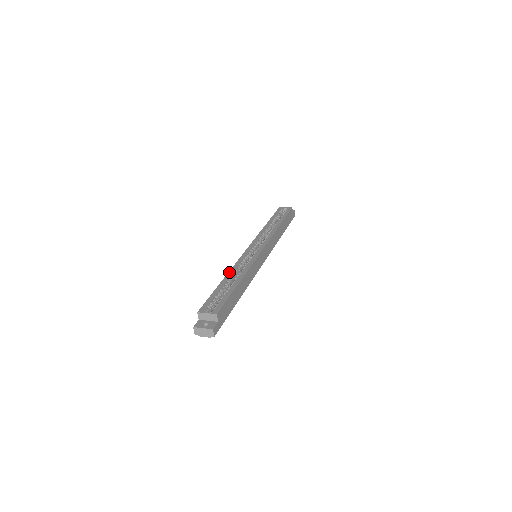
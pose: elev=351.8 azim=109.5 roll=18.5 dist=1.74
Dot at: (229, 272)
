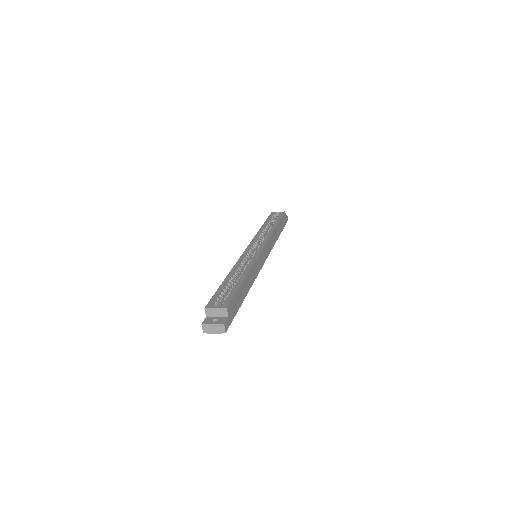
Dot at: (232, 270)
